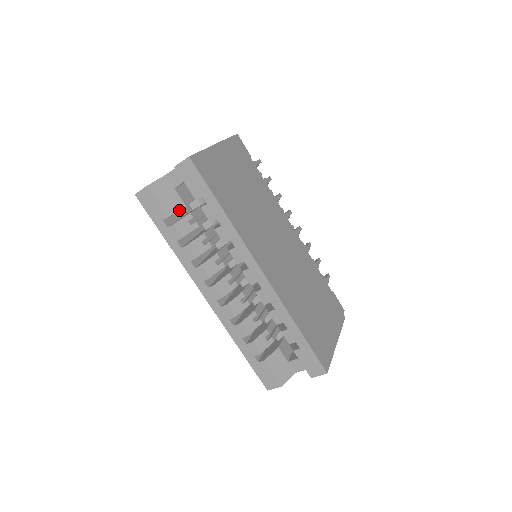
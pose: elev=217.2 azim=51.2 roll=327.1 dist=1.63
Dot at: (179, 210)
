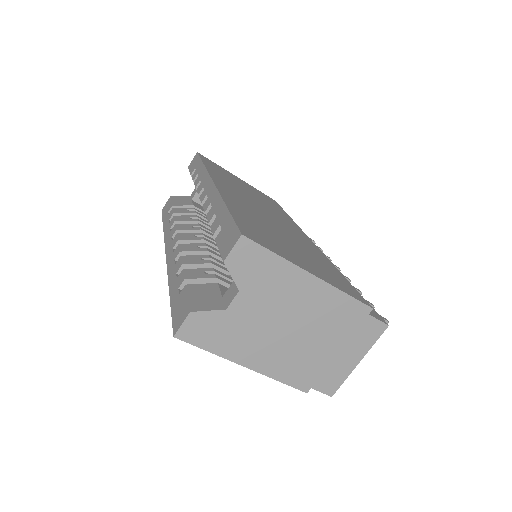
Dot at: occluded
